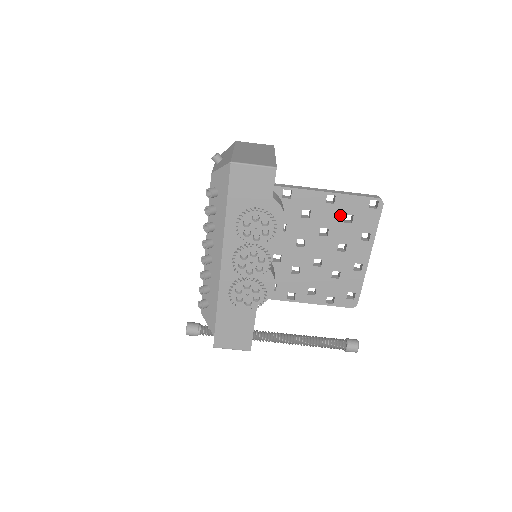
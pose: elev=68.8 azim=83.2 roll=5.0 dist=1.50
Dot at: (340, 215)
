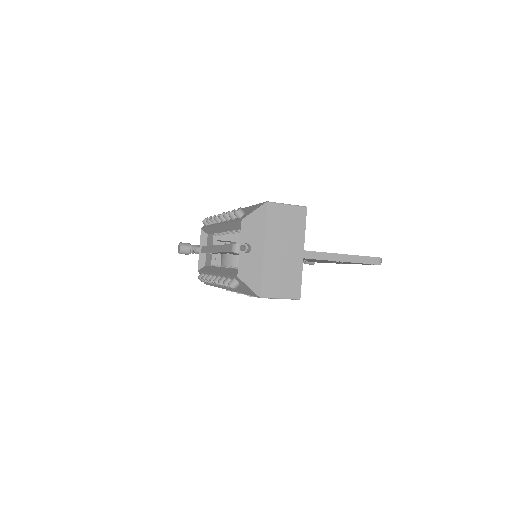
Dot at: occluded
